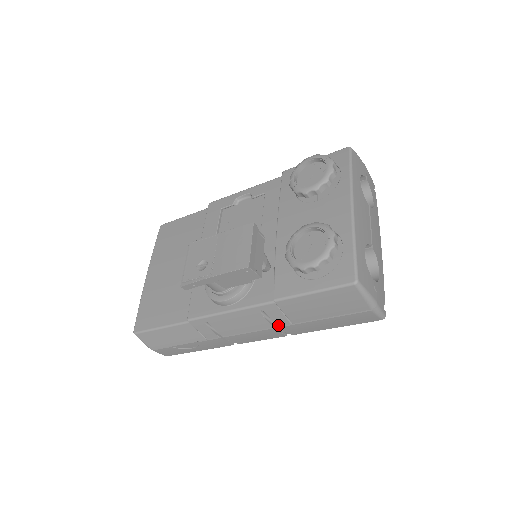
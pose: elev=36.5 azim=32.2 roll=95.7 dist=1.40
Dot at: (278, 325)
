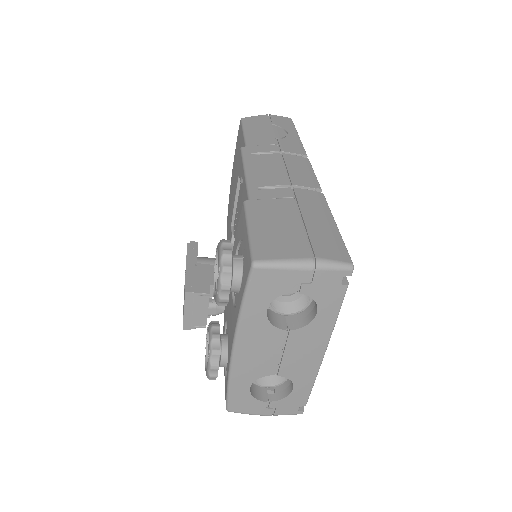
Dot at: occluded
